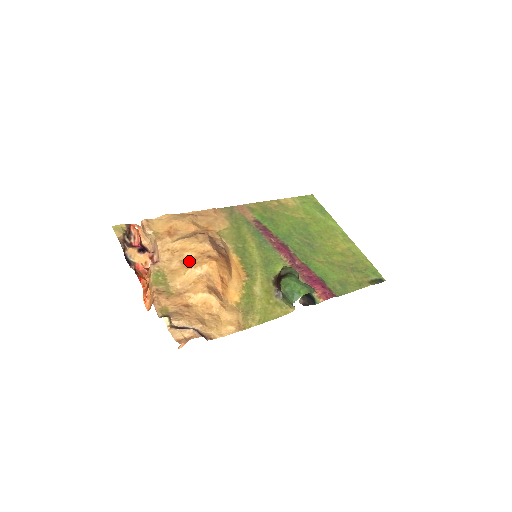
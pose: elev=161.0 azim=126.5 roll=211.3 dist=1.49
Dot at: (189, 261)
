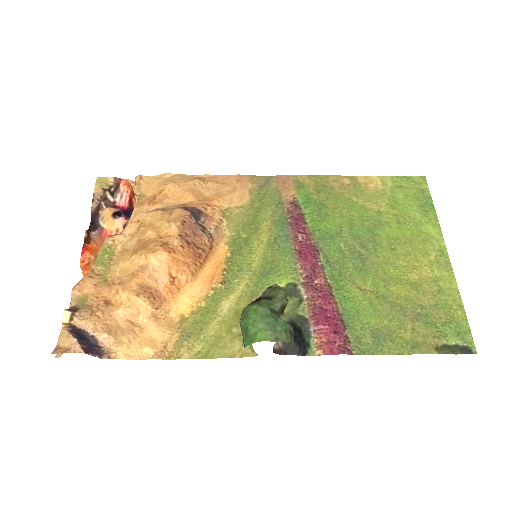
Dot at: (144, 243)
